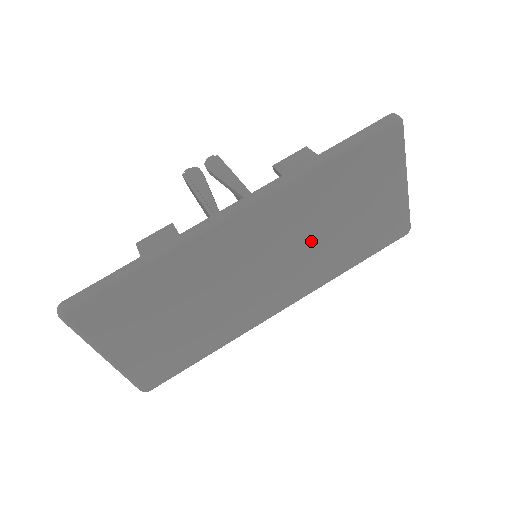
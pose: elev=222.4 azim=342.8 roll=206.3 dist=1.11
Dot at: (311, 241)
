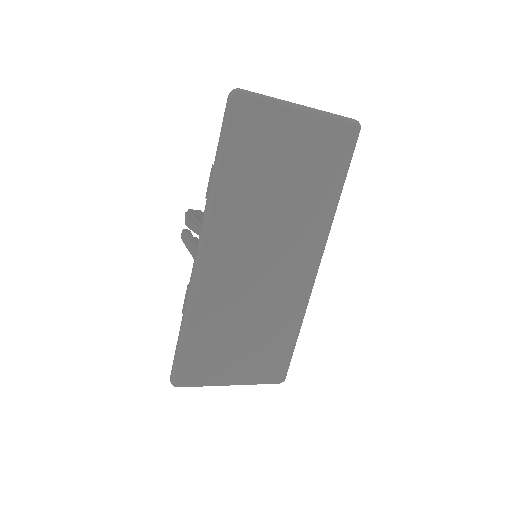
Dot at: (278, 216)
